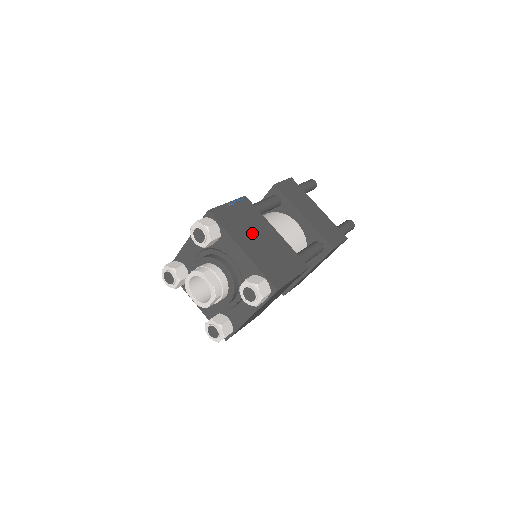
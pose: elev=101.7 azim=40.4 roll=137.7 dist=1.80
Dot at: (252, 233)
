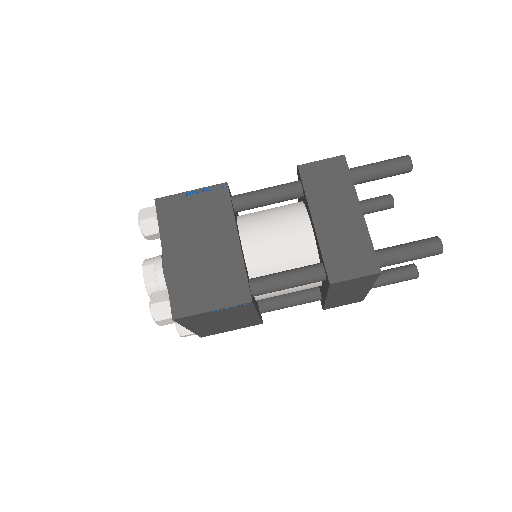
Dot at: (195, 237)
